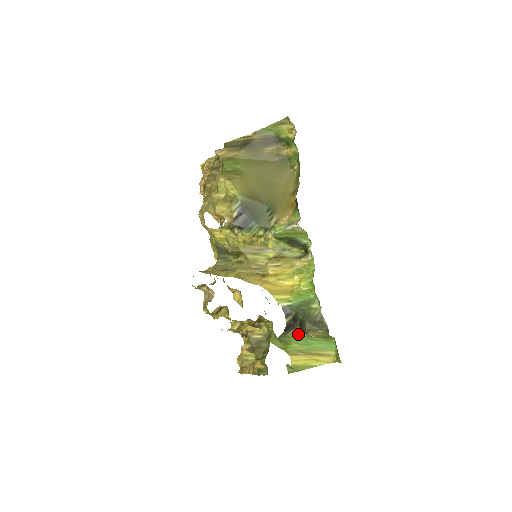
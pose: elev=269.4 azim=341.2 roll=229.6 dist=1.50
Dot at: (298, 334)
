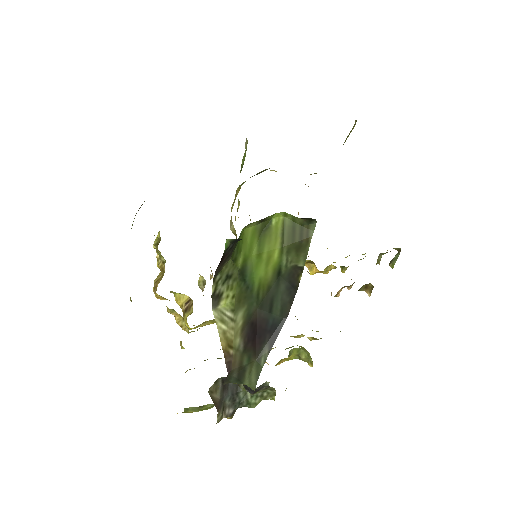
Dot at: occluded
